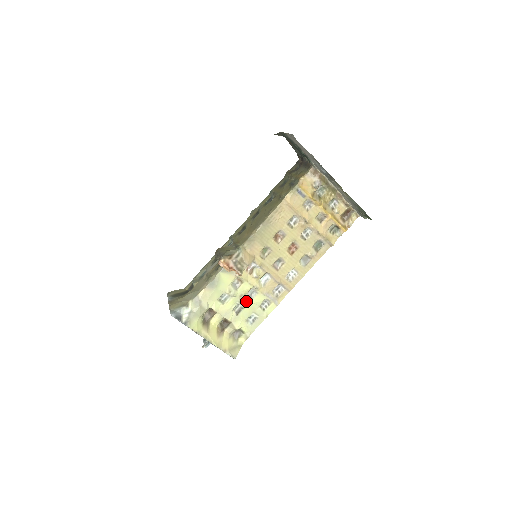
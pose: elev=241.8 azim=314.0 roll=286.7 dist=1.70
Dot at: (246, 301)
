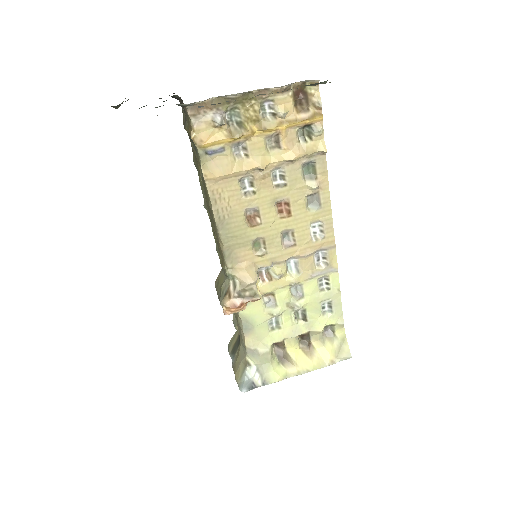
Dot at: (299, 303)
